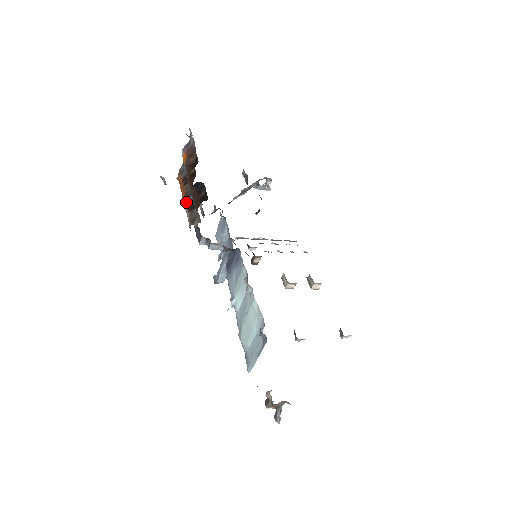
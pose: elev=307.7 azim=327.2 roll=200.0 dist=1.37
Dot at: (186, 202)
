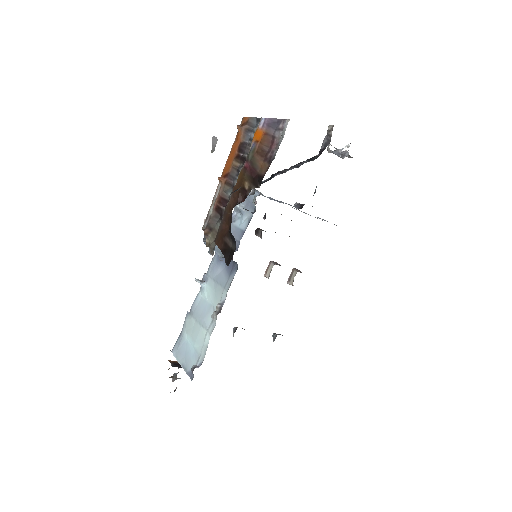
Dot at: (221, 188)
